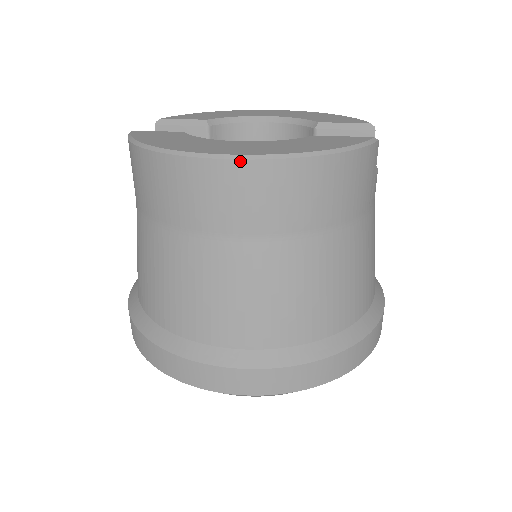
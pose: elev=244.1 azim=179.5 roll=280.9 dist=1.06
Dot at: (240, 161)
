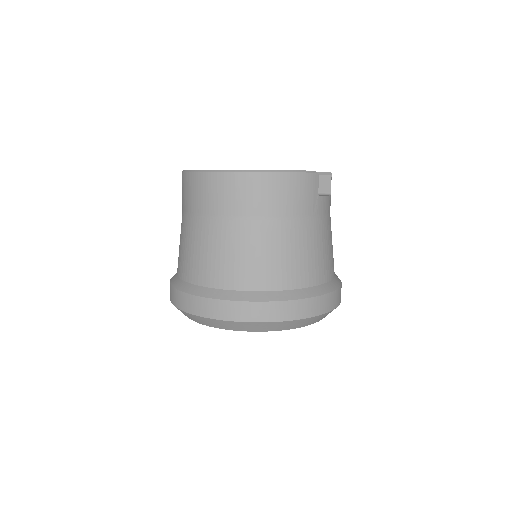
Dot at: (225, 173)
